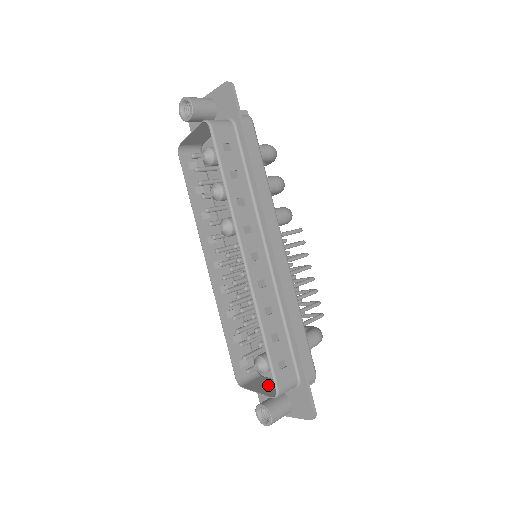
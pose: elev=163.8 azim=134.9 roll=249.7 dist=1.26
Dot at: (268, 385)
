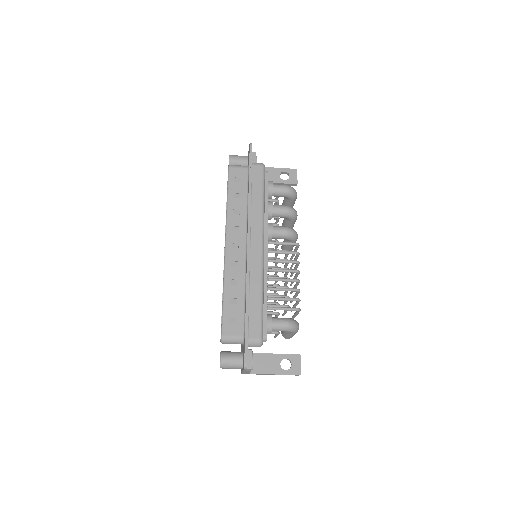
Dot at: occluded
